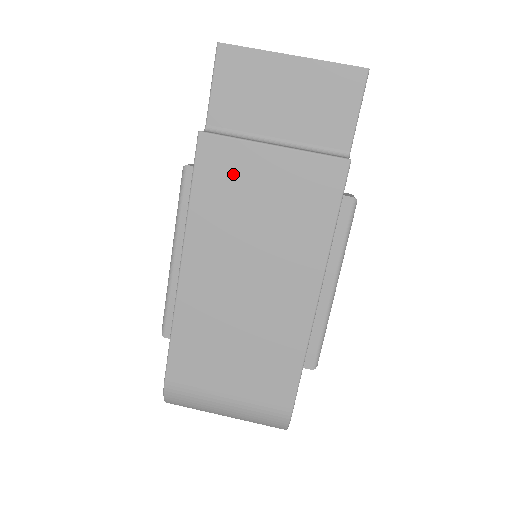
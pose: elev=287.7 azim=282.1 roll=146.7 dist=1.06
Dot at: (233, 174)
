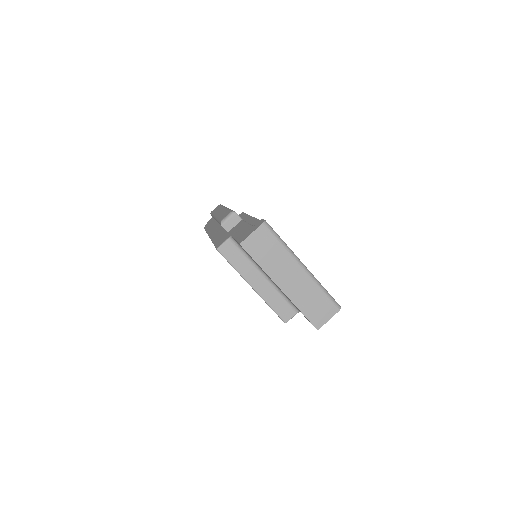
Dot at: occluded
